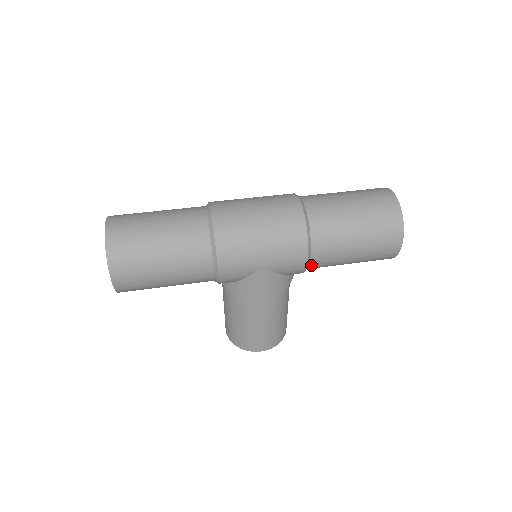
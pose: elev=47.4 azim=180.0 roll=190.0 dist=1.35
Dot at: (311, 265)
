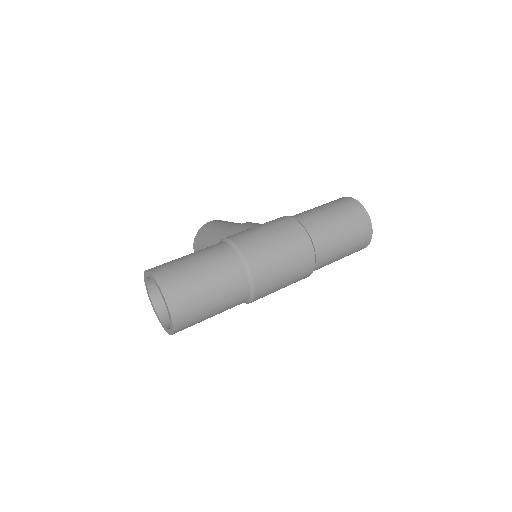
Dot at: occluded
